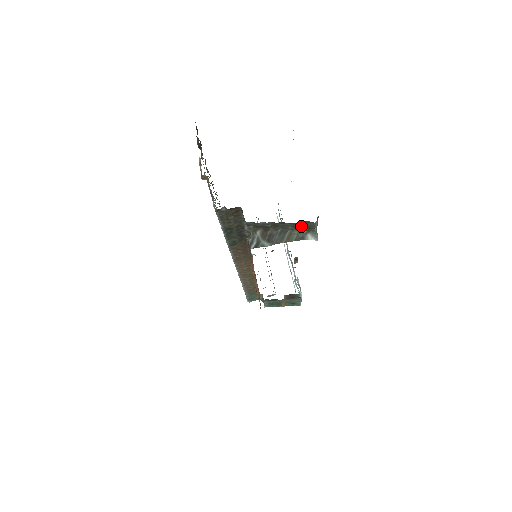
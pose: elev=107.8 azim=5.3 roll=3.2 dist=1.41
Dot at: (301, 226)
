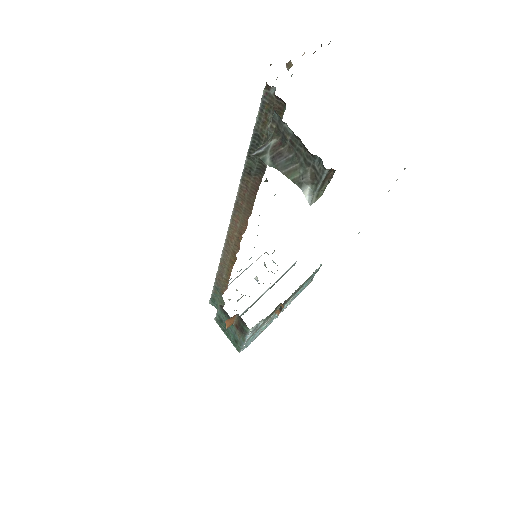
Dot at: (311, 167)
